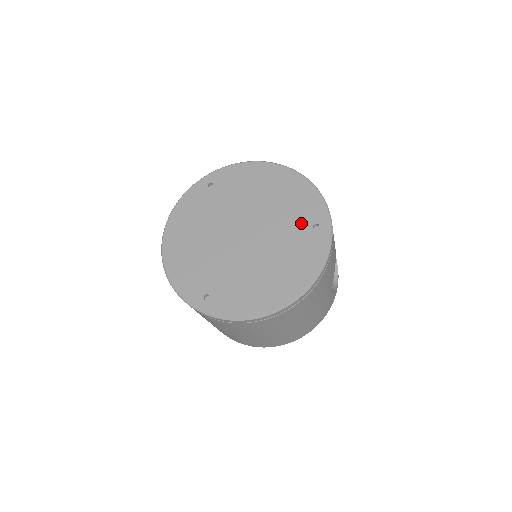
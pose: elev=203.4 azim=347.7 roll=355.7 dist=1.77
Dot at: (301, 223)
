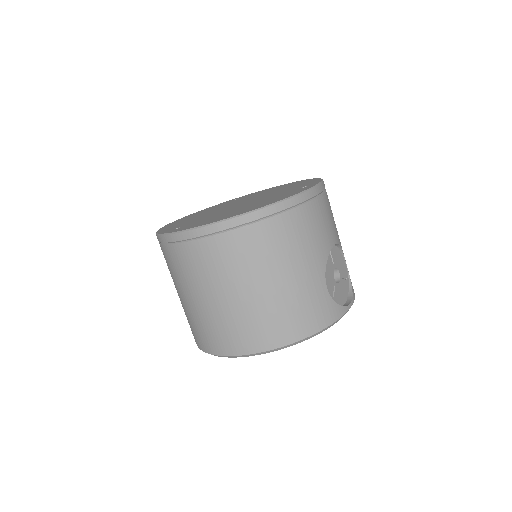
Dot at: (292, 189)
